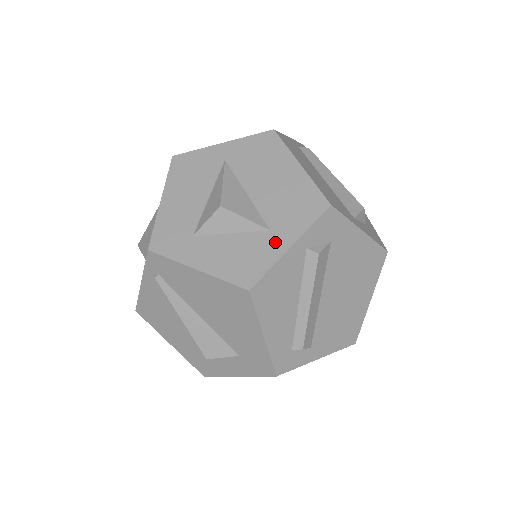
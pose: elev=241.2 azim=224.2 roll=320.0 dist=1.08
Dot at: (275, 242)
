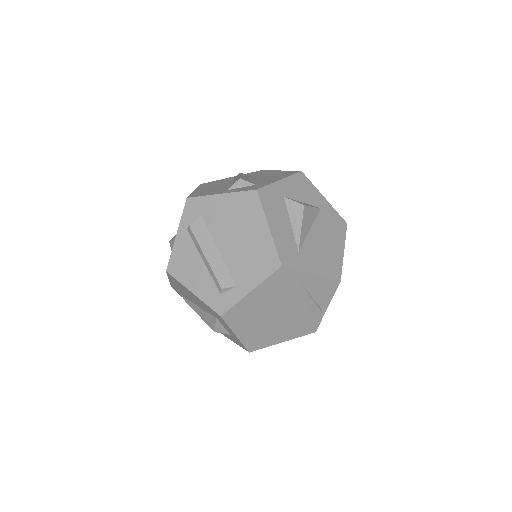
Dot at: occluded
